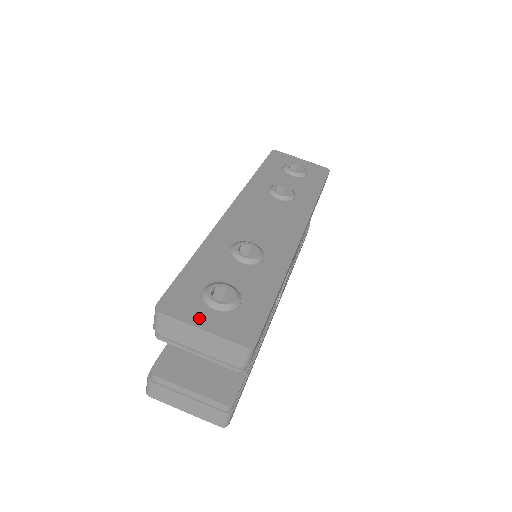
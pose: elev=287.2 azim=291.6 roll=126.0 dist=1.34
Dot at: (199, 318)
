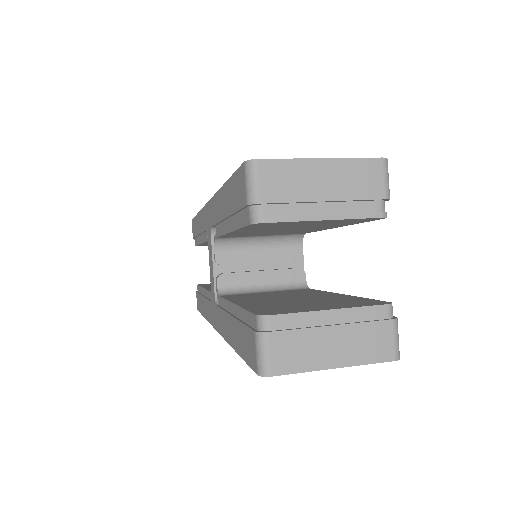
Dot at: occluded
